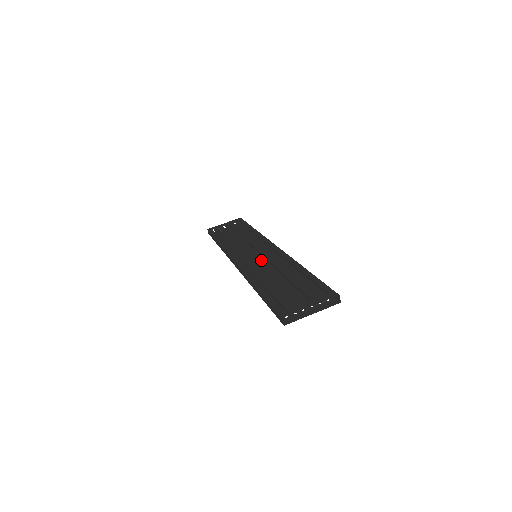
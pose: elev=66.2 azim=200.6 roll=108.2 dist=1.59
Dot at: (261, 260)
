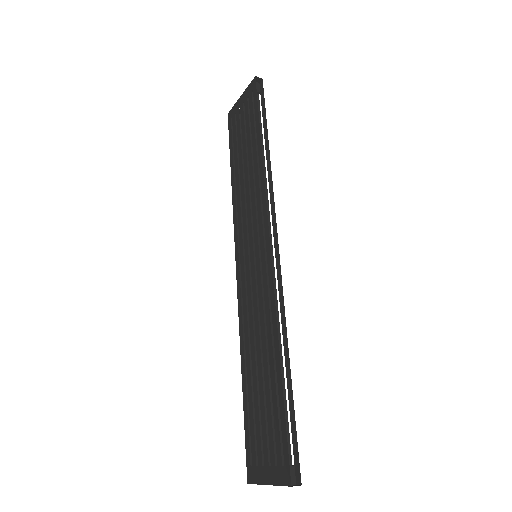
Dot at: (252, 289)
